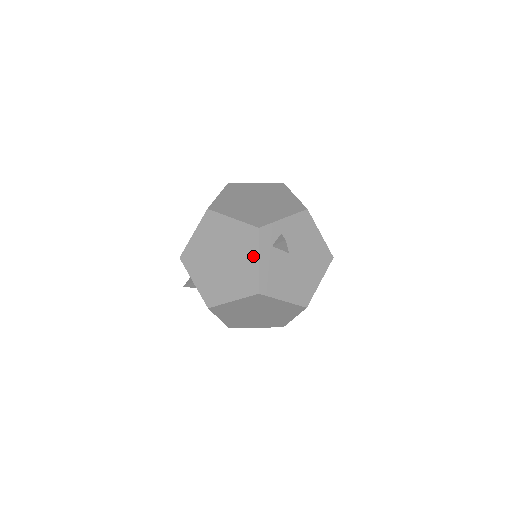
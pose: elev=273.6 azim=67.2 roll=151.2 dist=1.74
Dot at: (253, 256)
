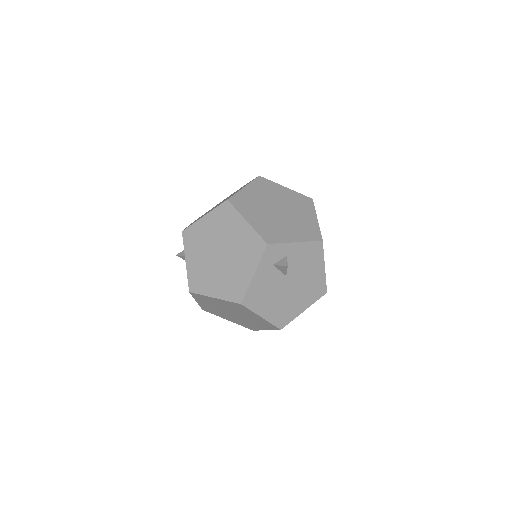
Dot at: (251, 267)
